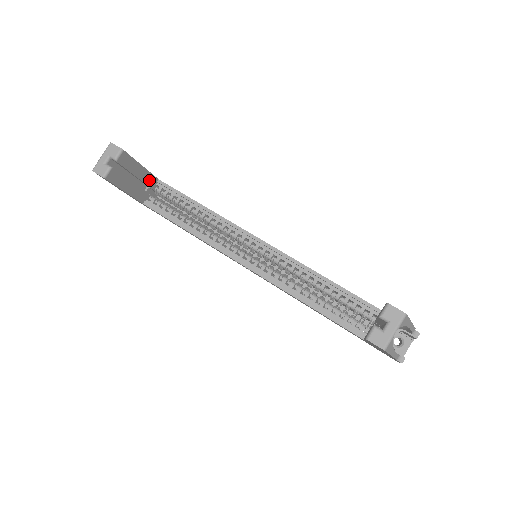
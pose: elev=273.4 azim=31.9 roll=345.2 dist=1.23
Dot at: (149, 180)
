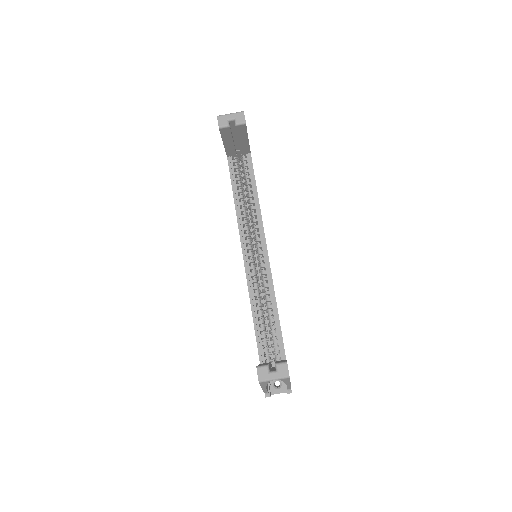
Dot at: (244, 149)
